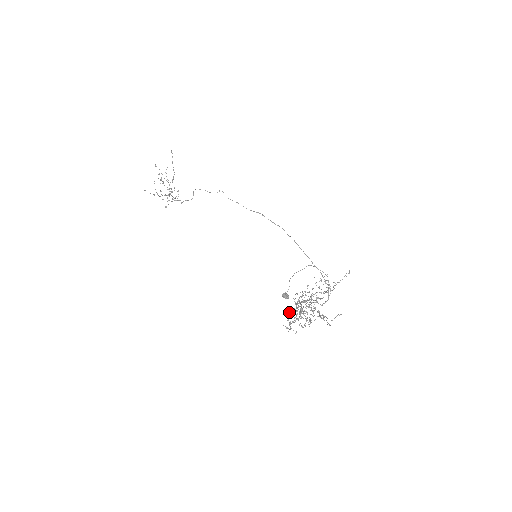
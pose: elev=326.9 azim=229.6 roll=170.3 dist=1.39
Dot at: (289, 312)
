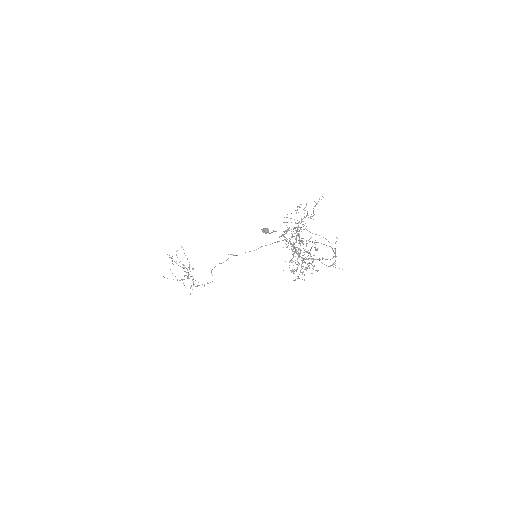
Dot at: (294, 271)
